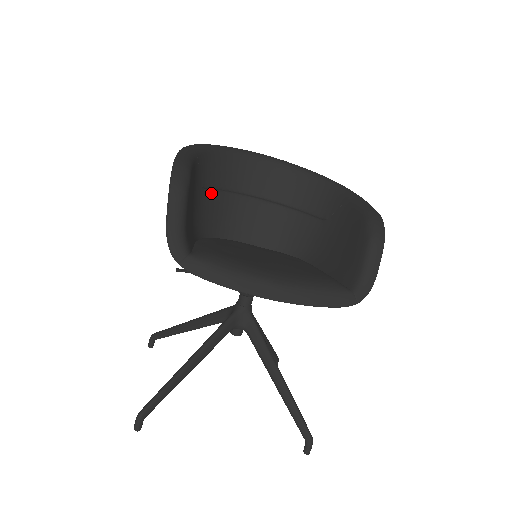
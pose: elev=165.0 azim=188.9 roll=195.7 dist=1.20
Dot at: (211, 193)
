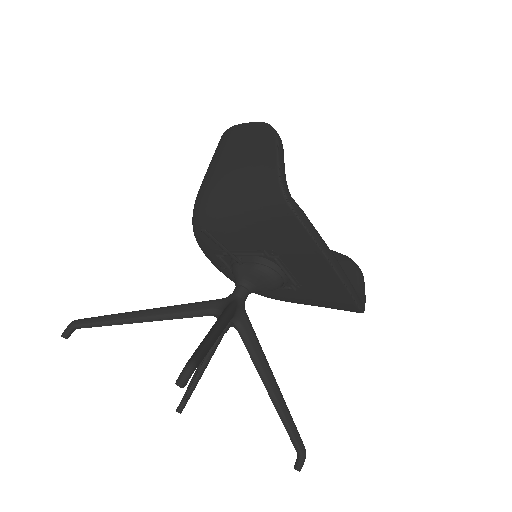
Dot at: occluded
